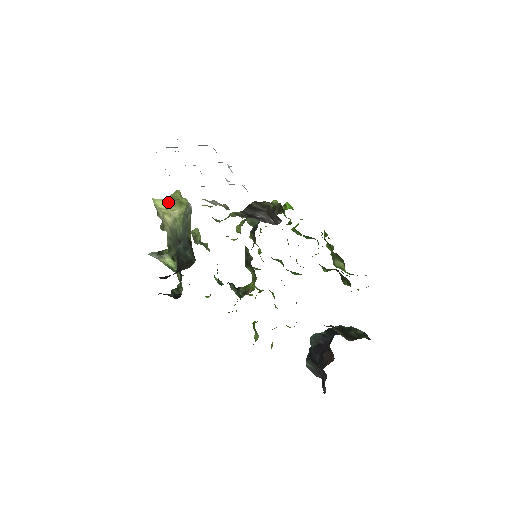
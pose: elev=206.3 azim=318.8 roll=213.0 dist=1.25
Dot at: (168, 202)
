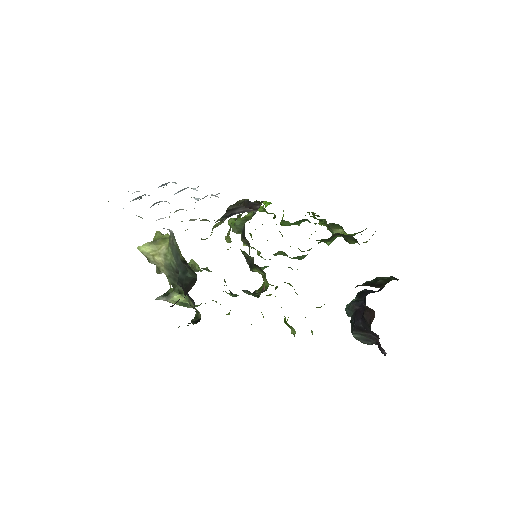
Dot at: (152, 243)
